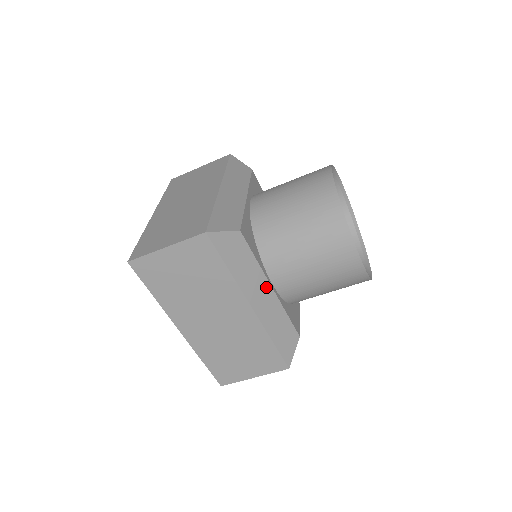
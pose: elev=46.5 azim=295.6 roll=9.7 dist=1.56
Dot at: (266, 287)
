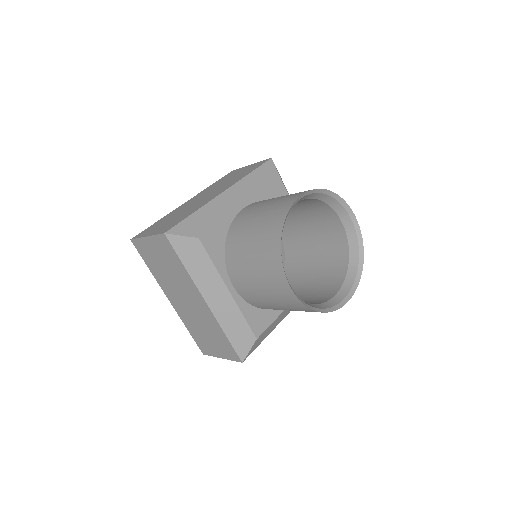
Dot at: occluded
